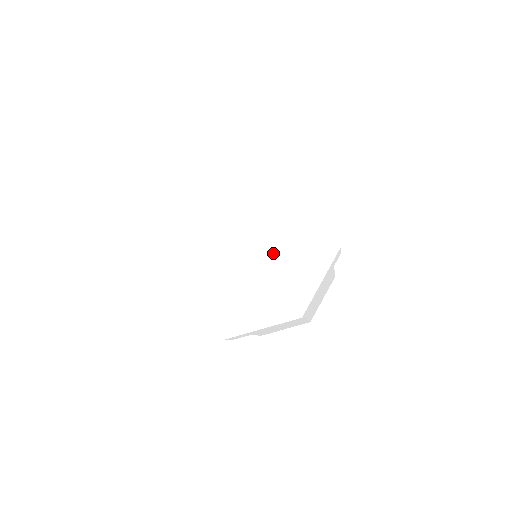
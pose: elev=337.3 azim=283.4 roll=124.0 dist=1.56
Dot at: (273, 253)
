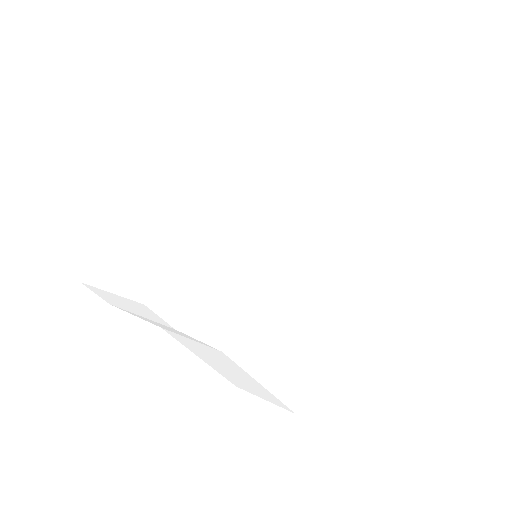
Dot at: (232, 176)
